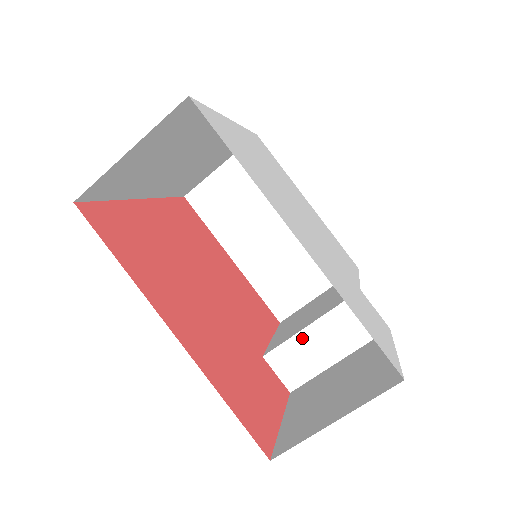
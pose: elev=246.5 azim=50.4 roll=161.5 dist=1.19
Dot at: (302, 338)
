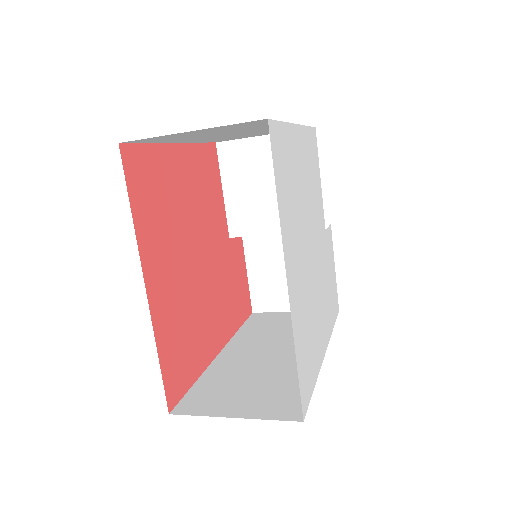
Dot at: occluded
